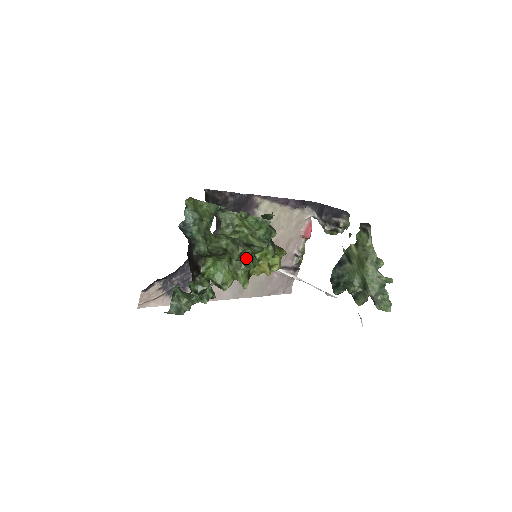
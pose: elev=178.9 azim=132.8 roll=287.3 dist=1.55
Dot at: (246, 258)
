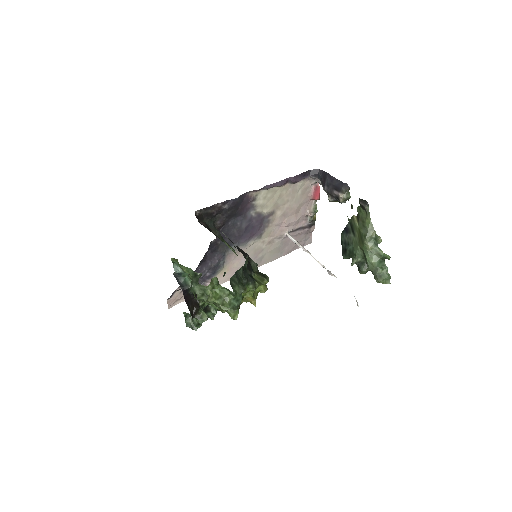
Dot at: occluded
